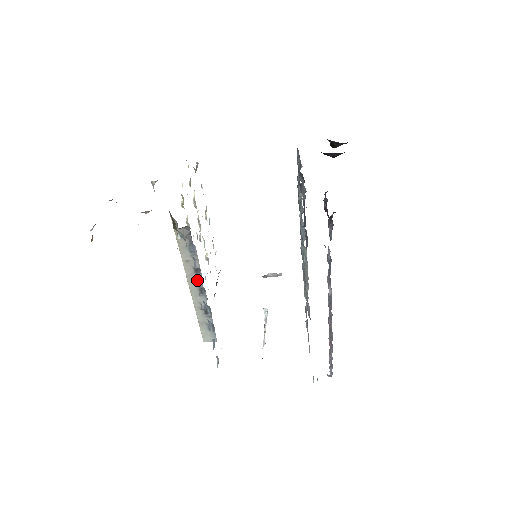
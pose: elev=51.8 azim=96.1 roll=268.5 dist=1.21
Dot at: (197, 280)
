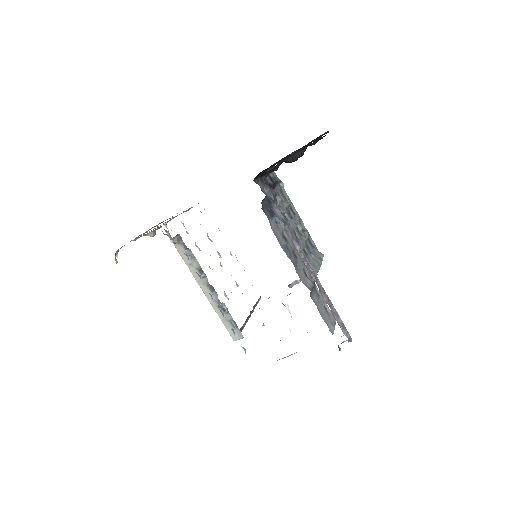
Dot at: (204, 280)
